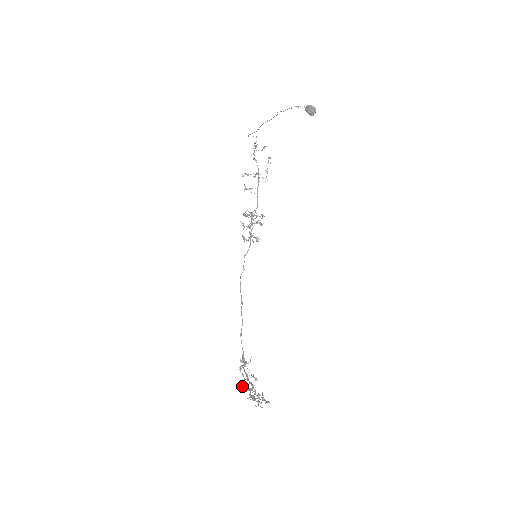
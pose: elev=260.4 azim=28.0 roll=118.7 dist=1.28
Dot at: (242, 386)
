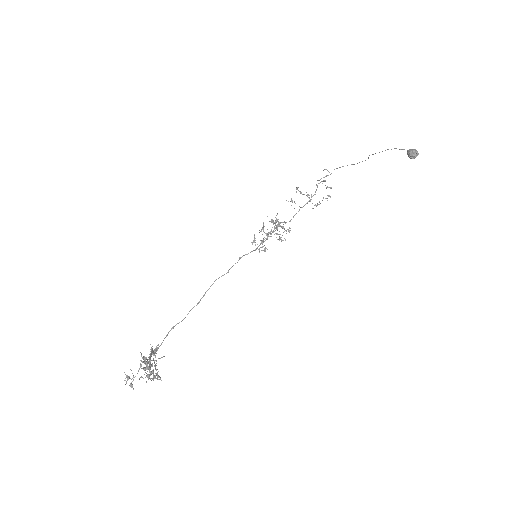
Dot at: (129, 377)
